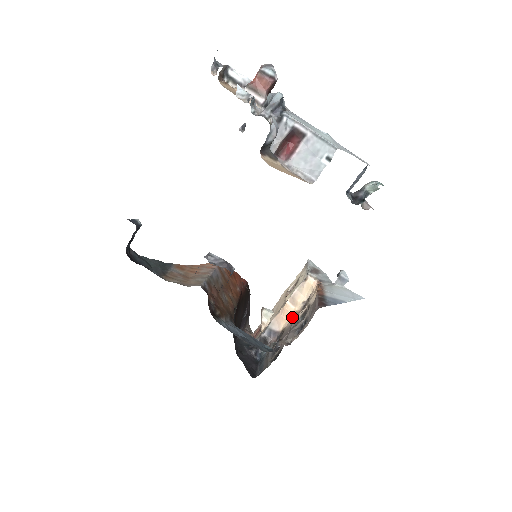
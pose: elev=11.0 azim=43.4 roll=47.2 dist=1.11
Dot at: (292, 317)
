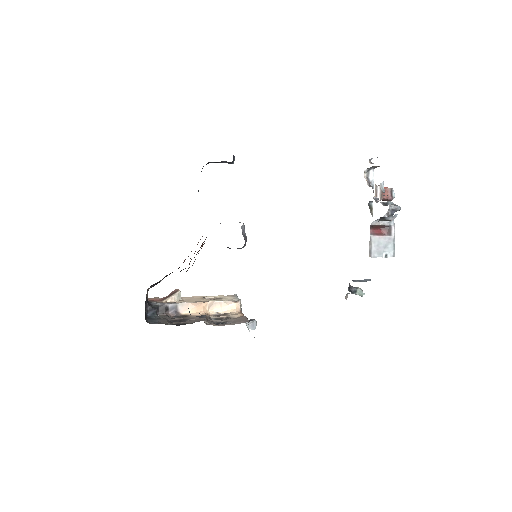
Dot at: (203, 313)
